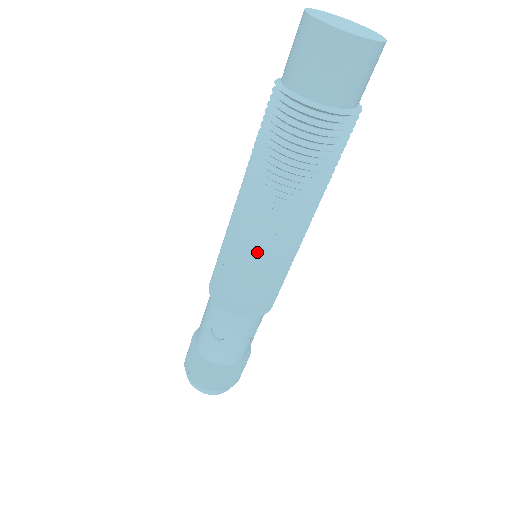
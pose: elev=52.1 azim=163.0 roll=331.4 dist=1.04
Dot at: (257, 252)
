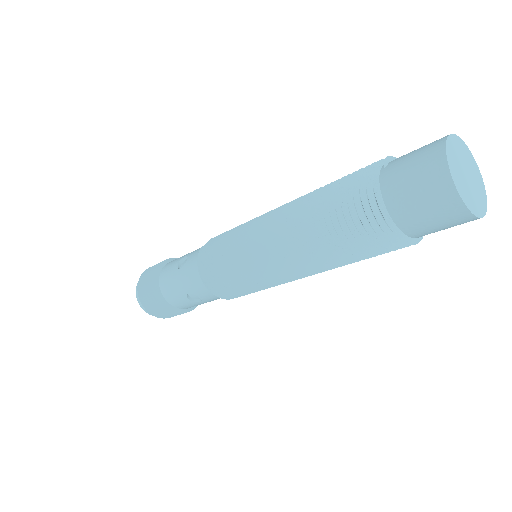
Dot at: (273, 278)
